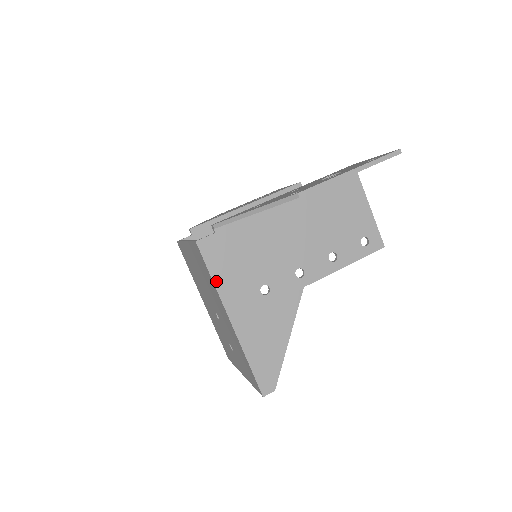
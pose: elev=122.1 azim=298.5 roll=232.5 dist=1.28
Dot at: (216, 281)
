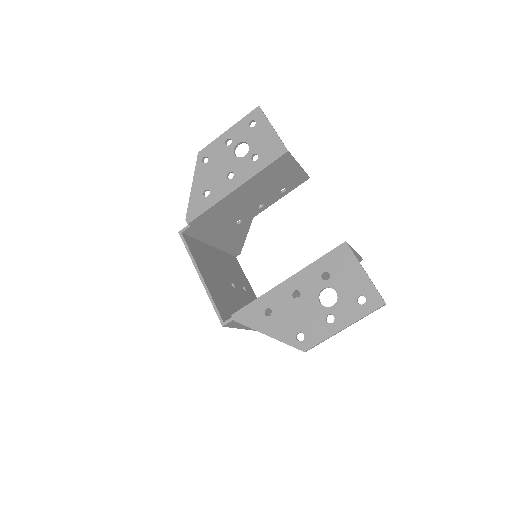
Dot at: (239, 327)
